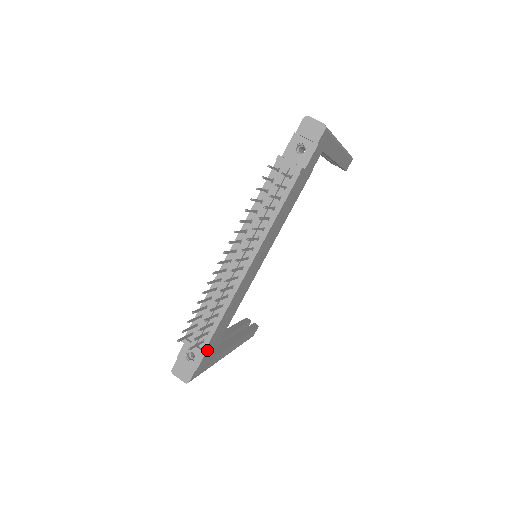
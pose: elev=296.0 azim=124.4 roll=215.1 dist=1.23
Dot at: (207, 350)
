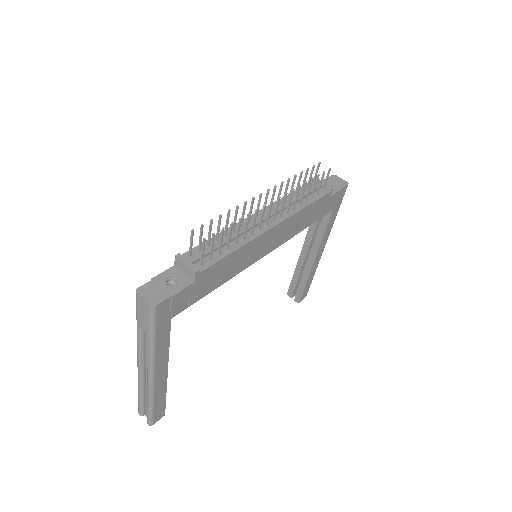
Dot at: (196, 281)
